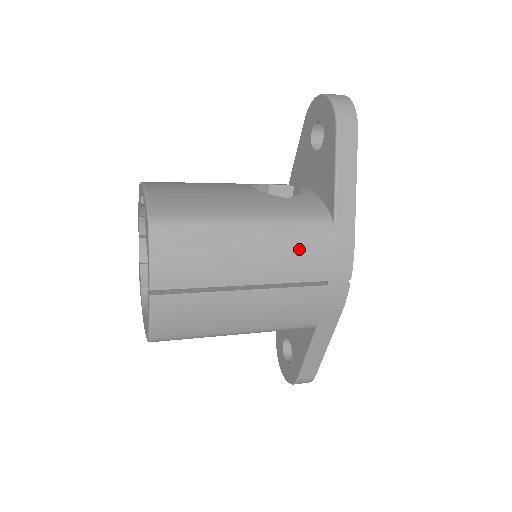
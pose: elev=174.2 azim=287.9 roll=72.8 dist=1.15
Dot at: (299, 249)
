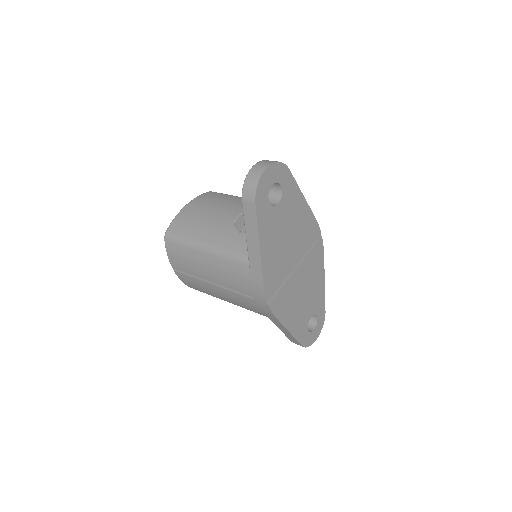
Dot at: (230, 272)
